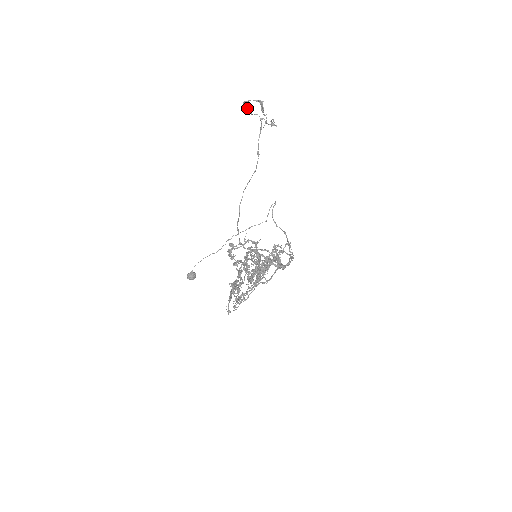
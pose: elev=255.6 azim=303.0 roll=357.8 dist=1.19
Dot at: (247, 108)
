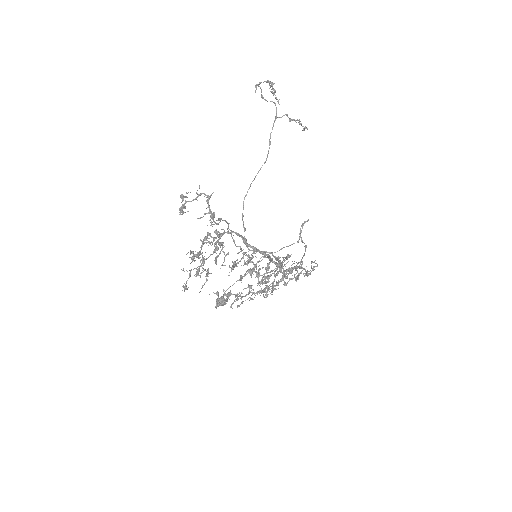
Dot at: (261, 94)
